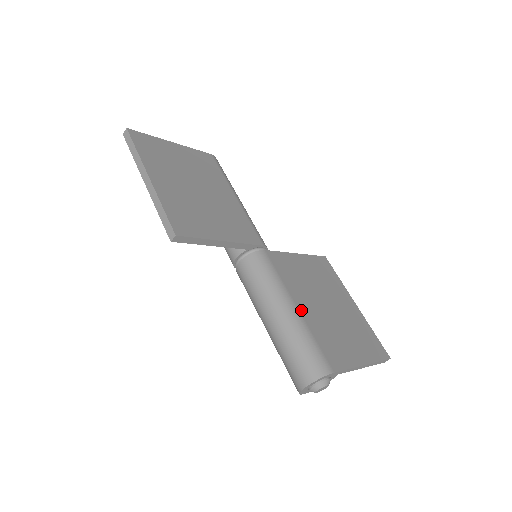
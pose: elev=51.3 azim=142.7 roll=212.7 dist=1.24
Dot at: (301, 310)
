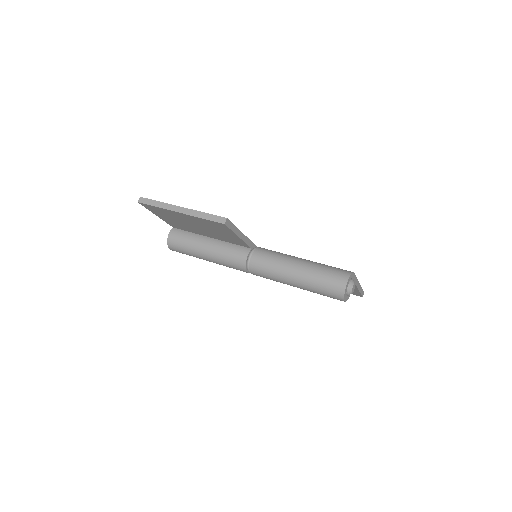
Dot at: occluded
